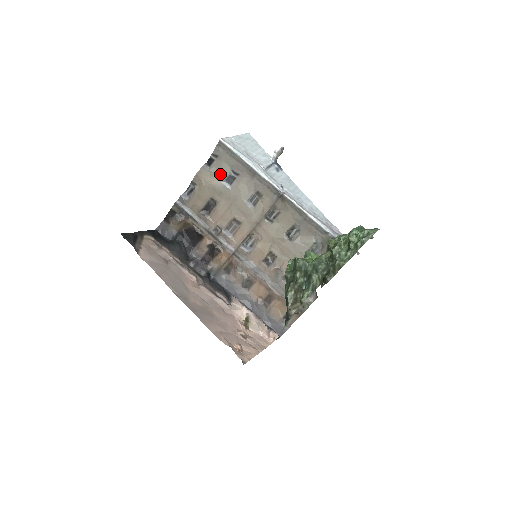
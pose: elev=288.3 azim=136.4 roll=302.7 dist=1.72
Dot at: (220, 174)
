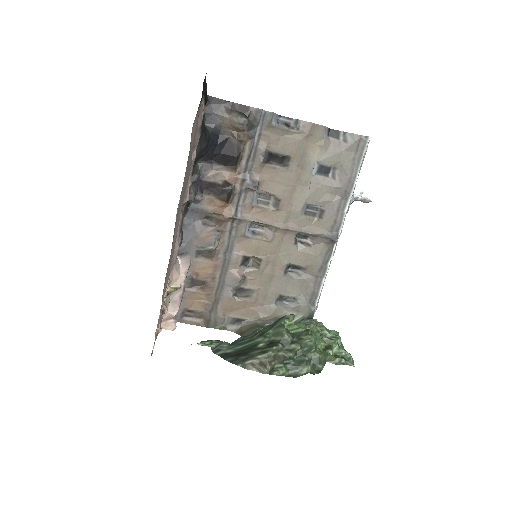
Dot at: (325, 155)
